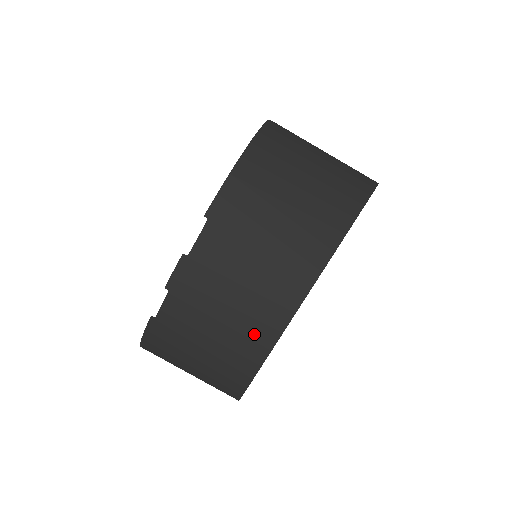
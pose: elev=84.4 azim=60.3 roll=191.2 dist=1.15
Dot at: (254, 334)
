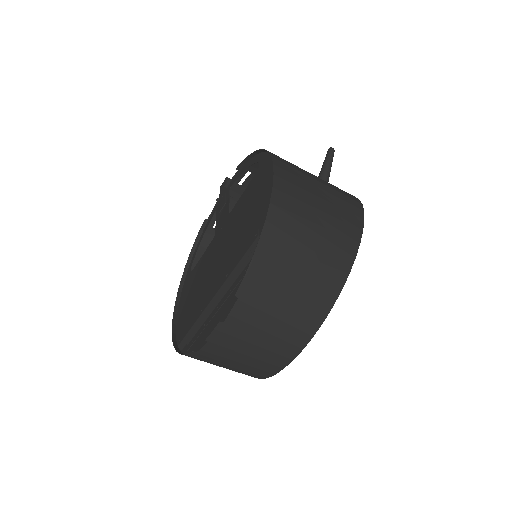
Dot at: (272, 361)
